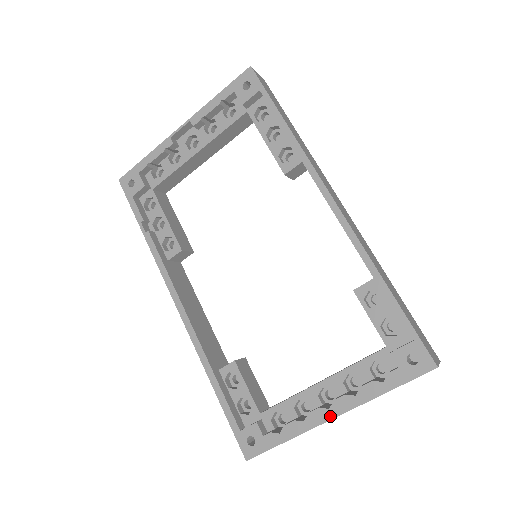
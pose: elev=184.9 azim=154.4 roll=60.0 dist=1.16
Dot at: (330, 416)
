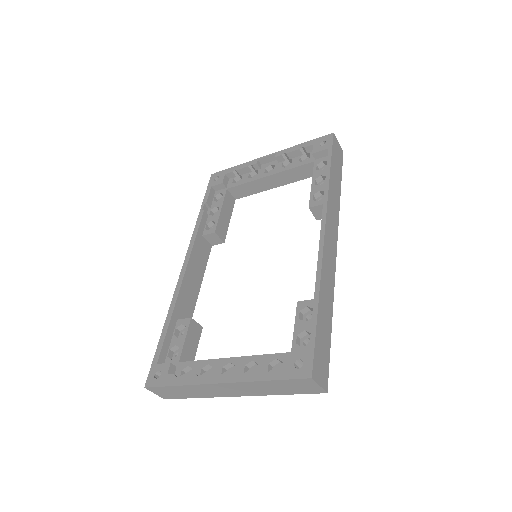
Dot at: (217, 380)
